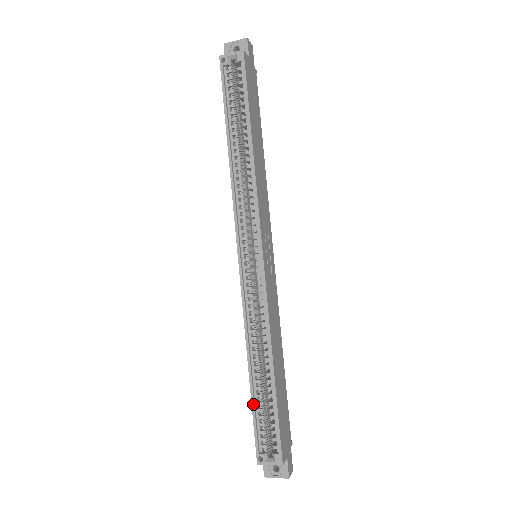
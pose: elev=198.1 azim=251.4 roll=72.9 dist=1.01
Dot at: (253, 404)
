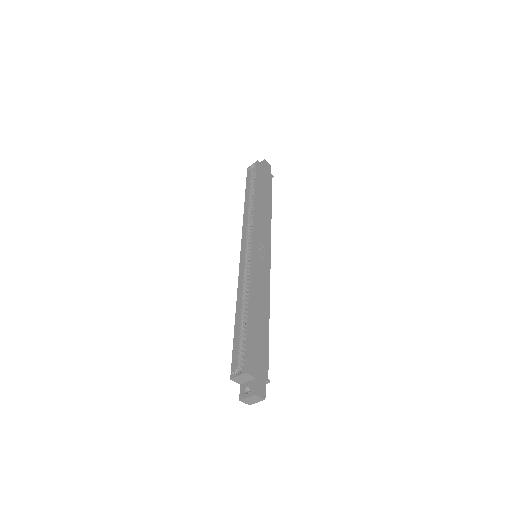
Dot at: (234, 336)
